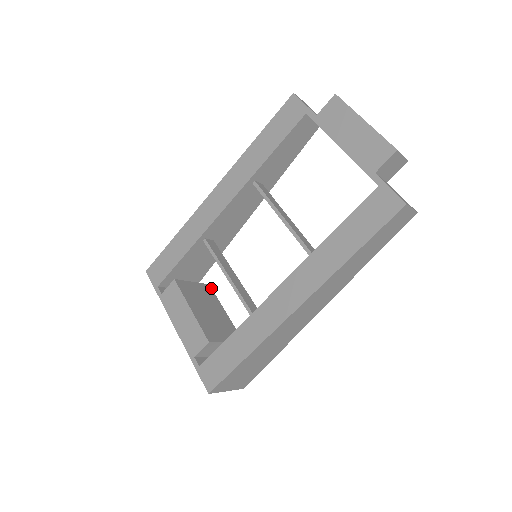
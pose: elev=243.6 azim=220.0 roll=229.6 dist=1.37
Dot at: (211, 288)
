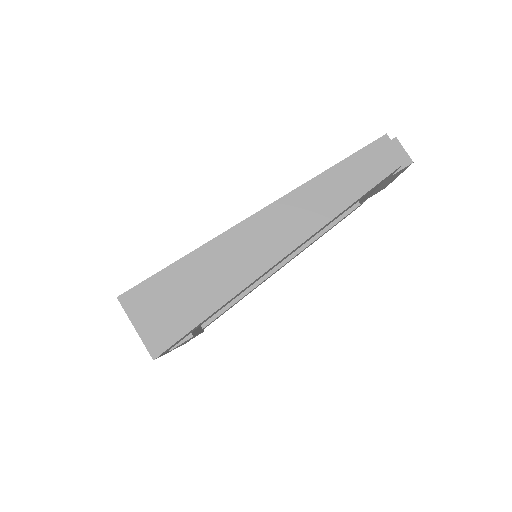
Dot at: (203, 331)
